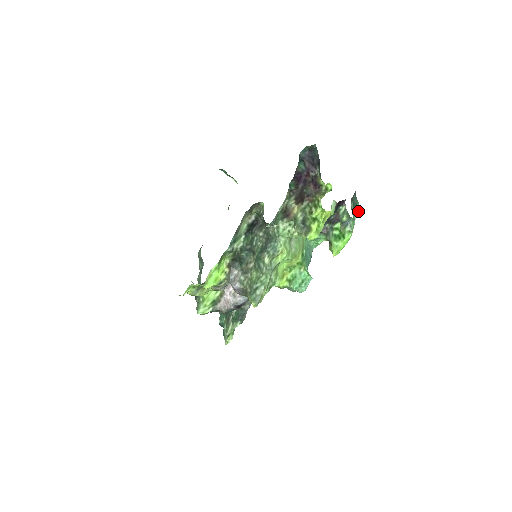
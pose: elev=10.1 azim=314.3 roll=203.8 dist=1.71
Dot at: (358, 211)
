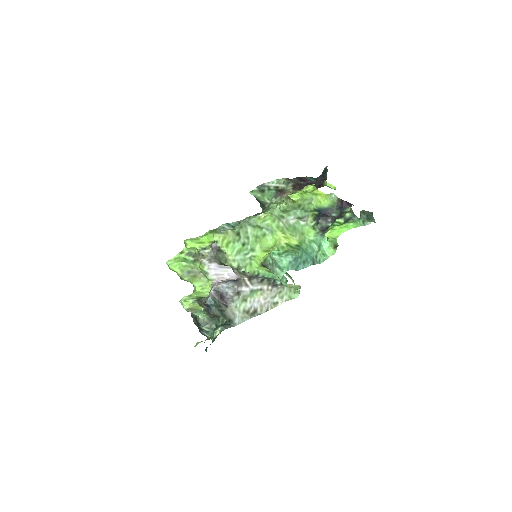
Dot at: occluded
